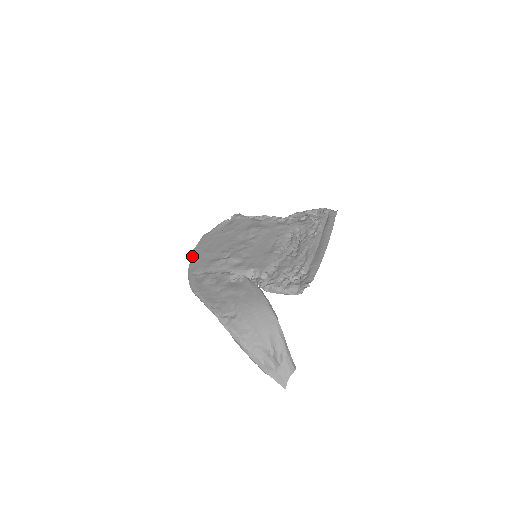
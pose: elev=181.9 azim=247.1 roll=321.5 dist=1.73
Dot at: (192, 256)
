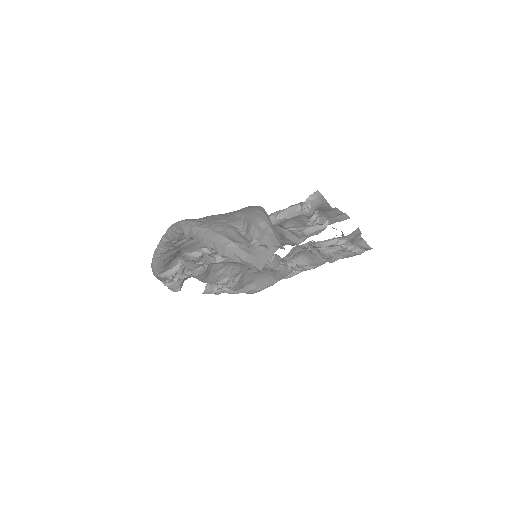
Dot at: occluded
